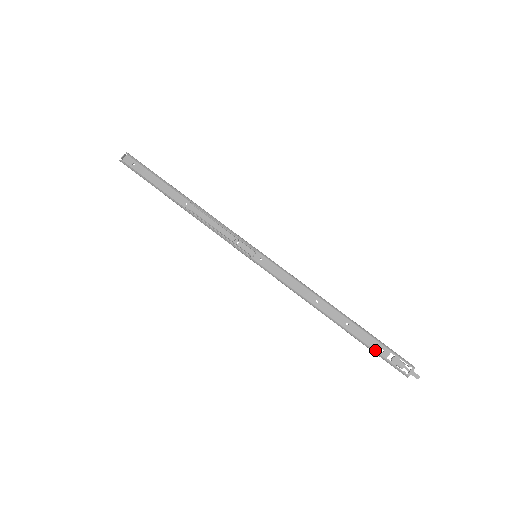
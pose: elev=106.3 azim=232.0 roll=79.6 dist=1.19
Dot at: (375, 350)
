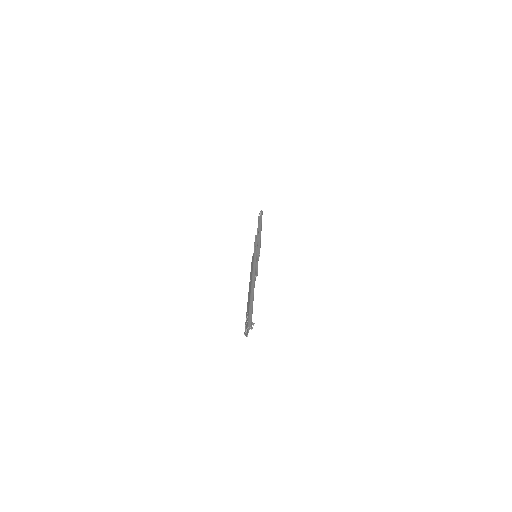
Dot at: (246, 313)
